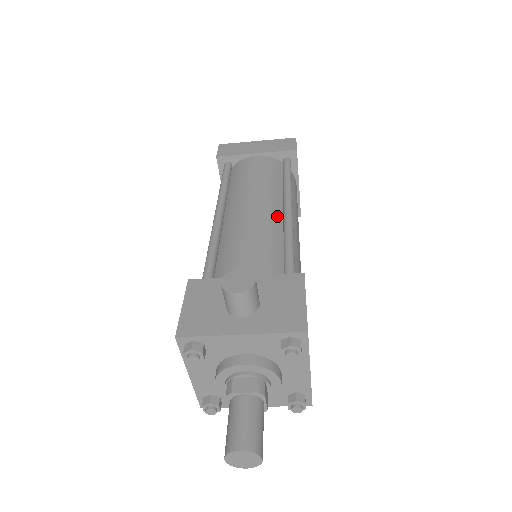
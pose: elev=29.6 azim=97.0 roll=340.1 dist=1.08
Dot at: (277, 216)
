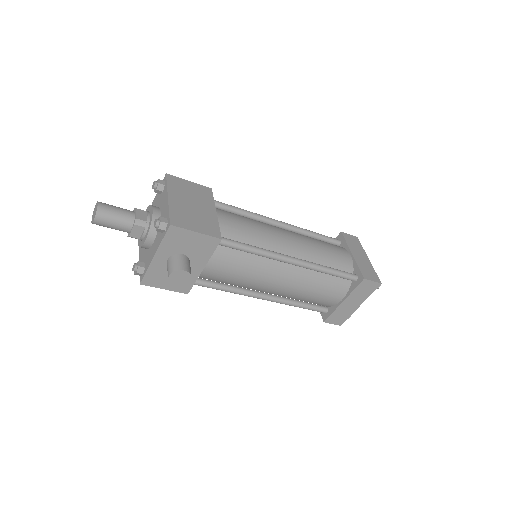
Dot at: occluded
